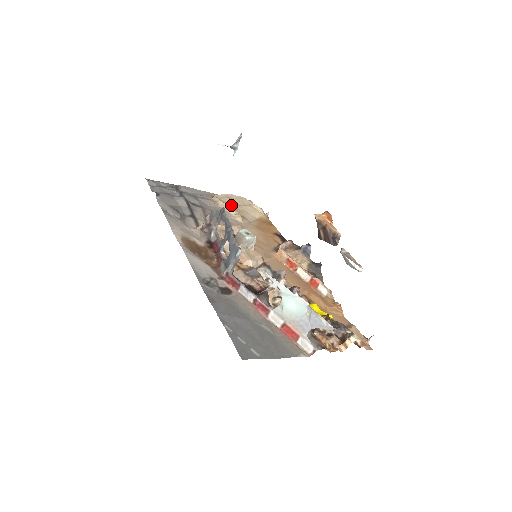
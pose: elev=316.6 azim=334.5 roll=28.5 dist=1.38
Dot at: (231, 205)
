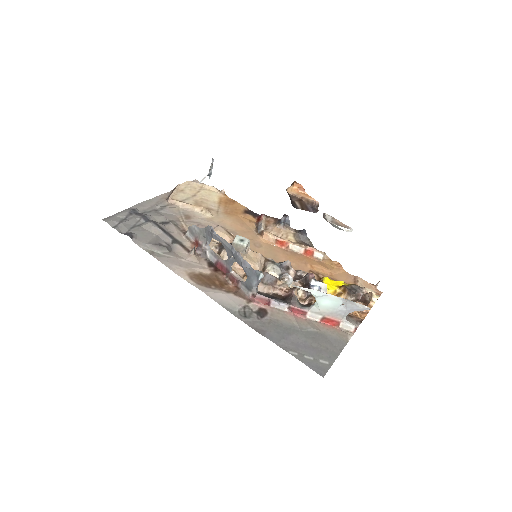
Dot at: (189, 200)
